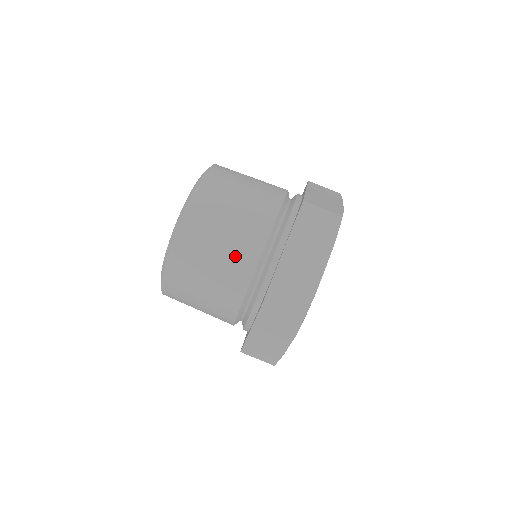
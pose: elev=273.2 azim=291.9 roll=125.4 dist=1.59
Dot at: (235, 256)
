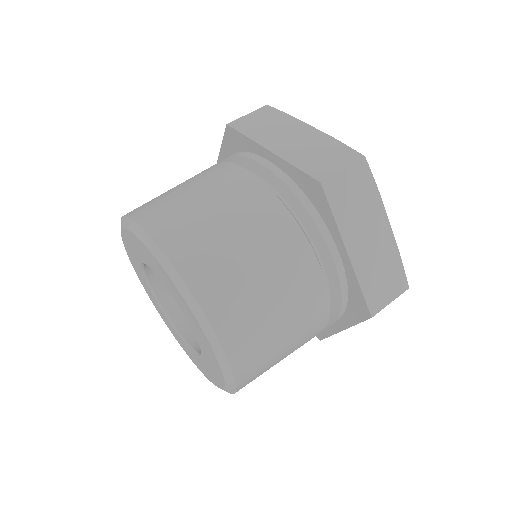
Dot at: (302, 306)
